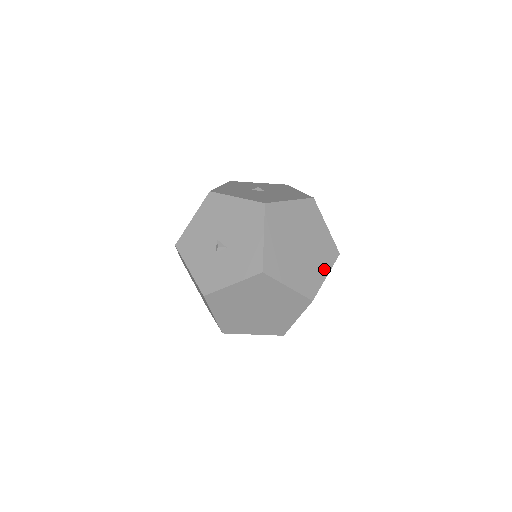
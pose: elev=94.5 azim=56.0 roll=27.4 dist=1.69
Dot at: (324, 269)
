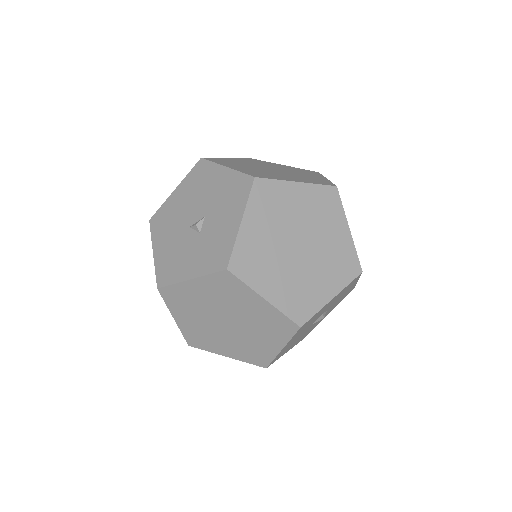
Dot at: occluded
